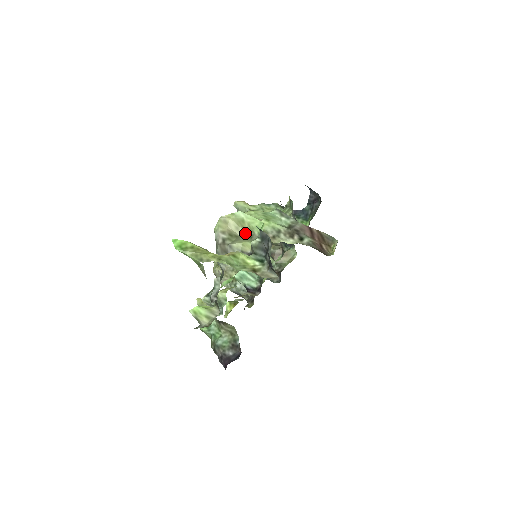
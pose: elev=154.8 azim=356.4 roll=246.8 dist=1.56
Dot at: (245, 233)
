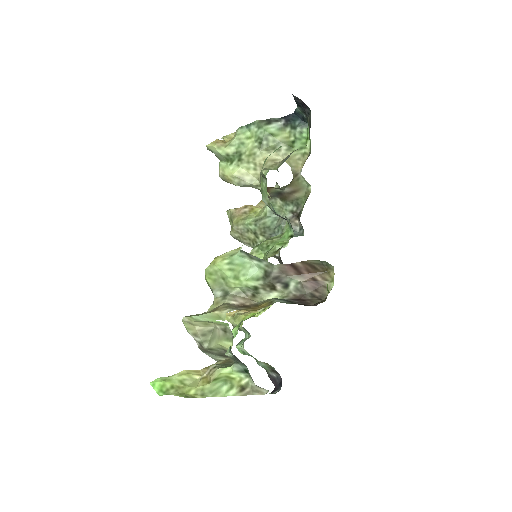
Dot at: (217, 326)
